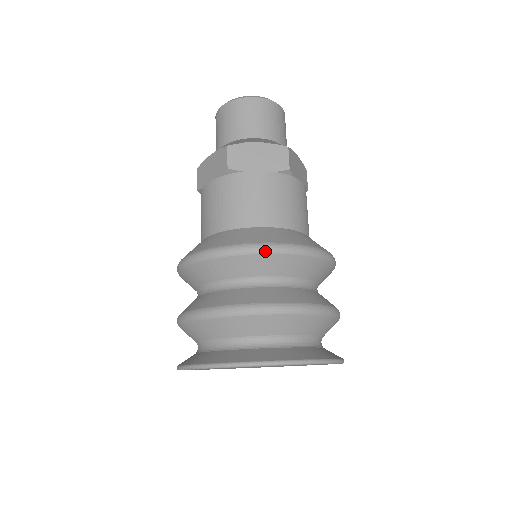
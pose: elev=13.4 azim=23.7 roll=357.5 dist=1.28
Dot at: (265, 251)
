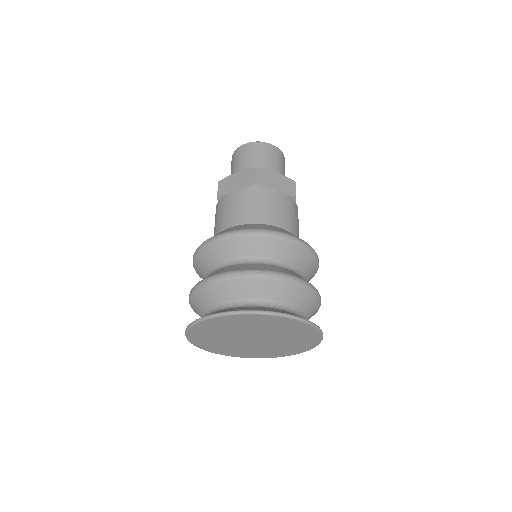
Dot at: (218, 239)
